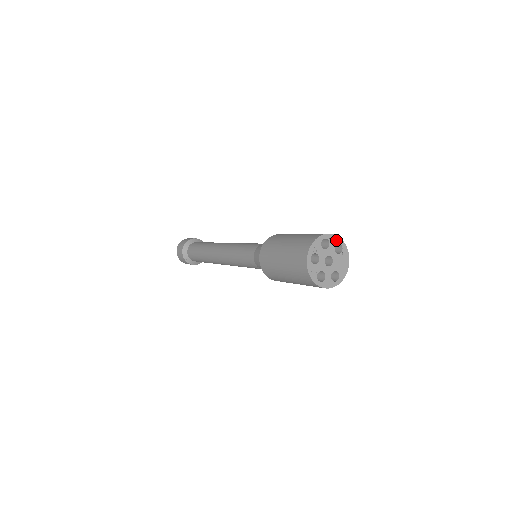
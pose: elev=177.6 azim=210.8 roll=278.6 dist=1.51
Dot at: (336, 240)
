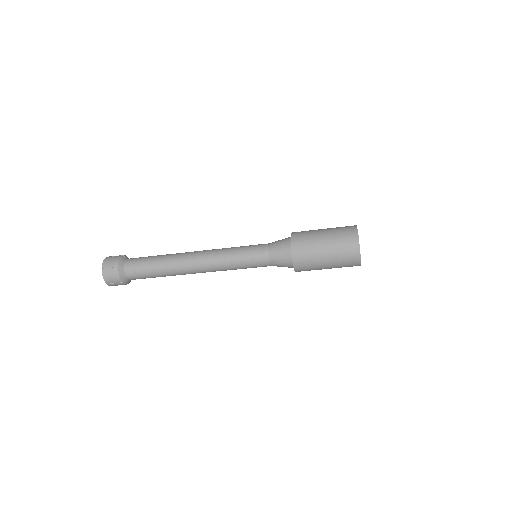
Dot at: occluded
